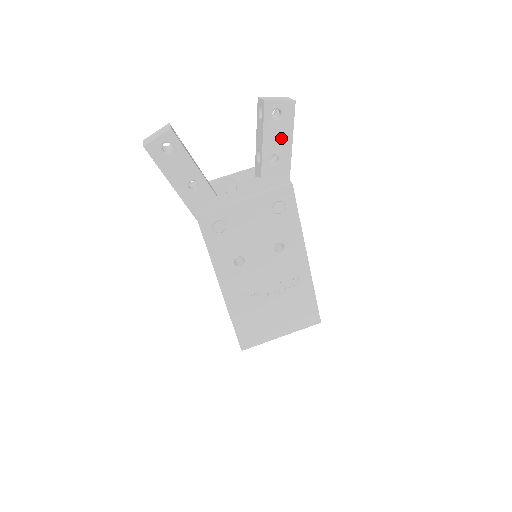
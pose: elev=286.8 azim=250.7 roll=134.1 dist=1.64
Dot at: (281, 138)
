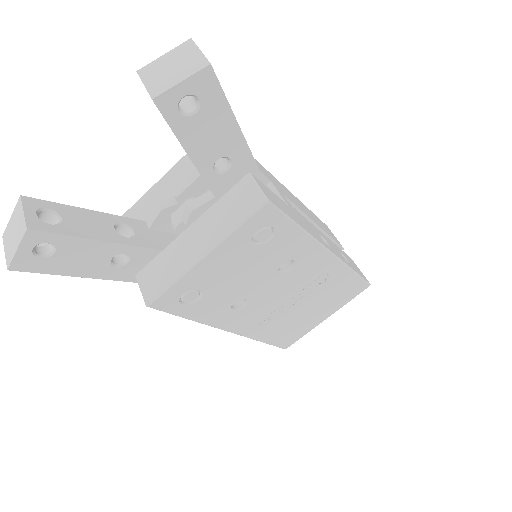
Dot at: (216, 133)
